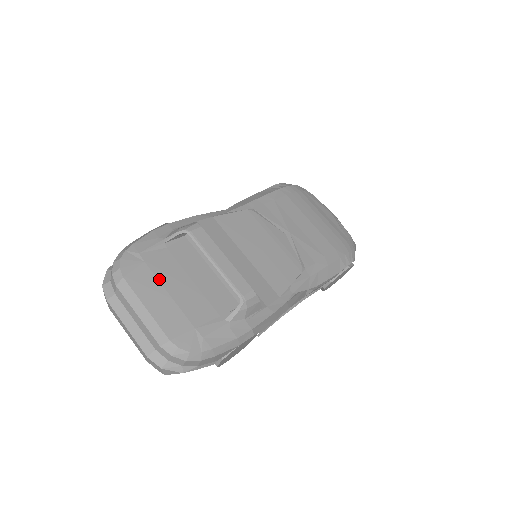
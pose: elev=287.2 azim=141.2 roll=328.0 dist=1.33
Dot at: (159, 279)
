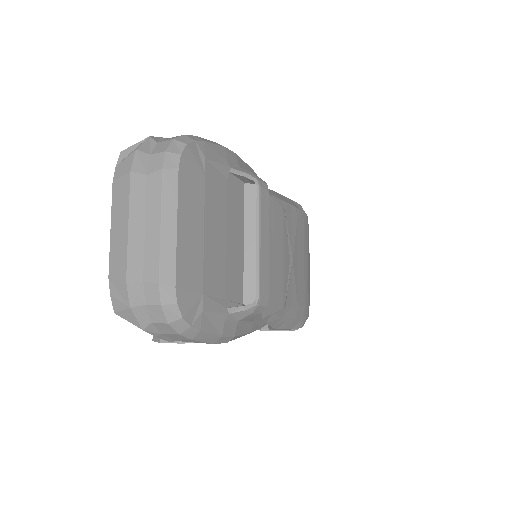
Dot at: (206, 206)
